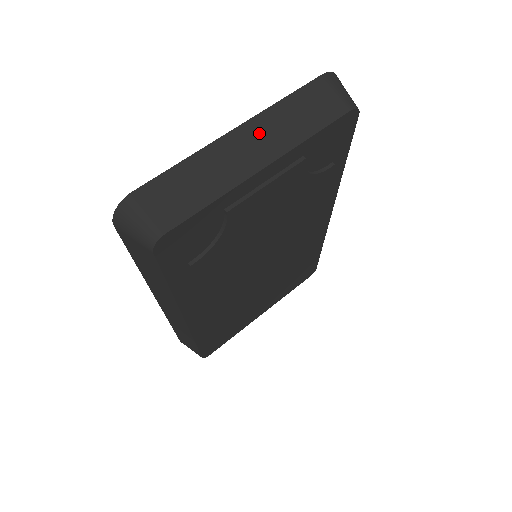
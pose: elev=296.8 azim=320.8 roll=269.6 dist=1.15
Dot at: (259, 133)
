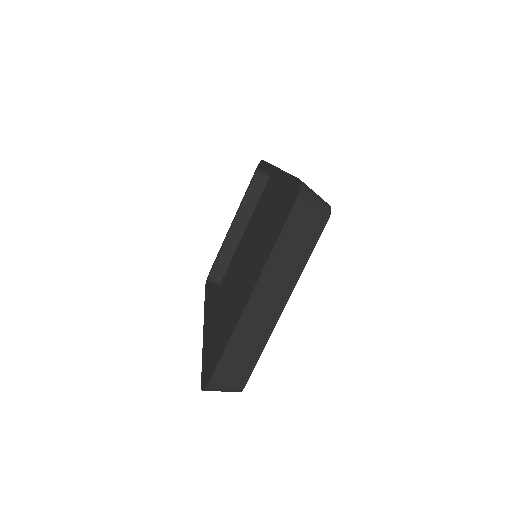
Dot at: (269, 288)
